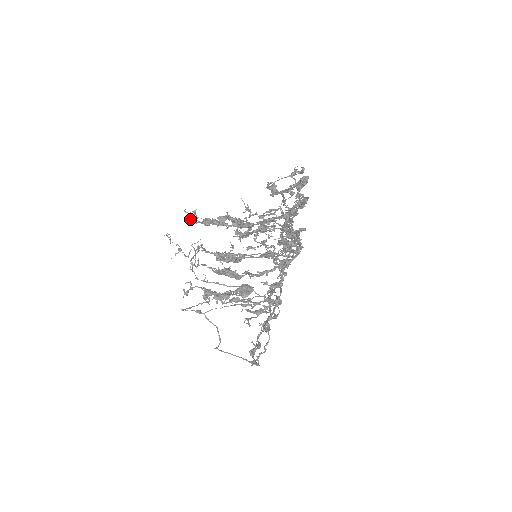
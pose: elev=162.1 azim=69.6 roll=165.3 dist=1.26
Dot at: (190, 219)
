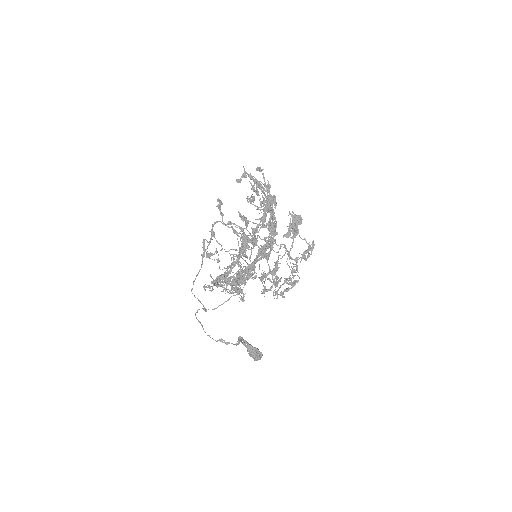
Dot at: (236, 261)
